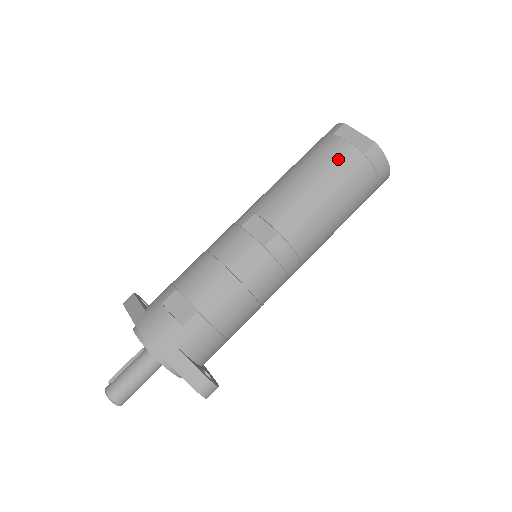
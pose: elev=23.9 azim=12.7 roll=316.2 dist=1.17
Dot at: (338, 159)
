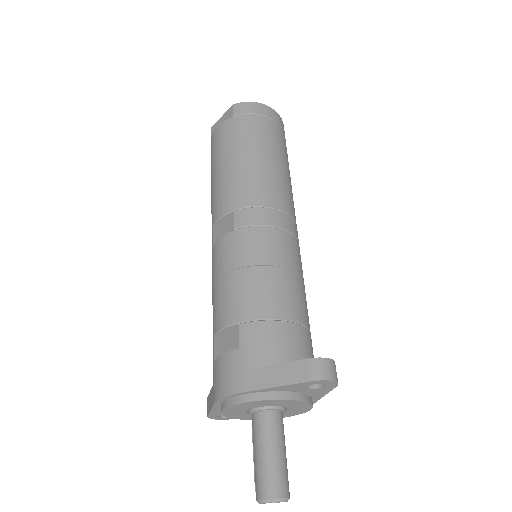
Dot at: (222, 138)
